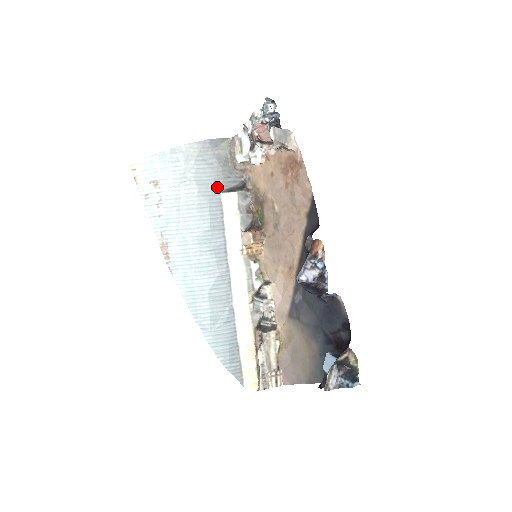
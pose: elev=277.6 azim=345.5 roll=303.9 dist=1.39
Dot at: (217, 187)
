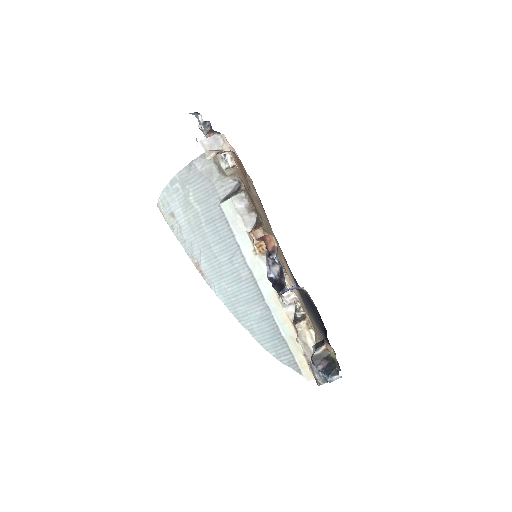
Dot at: (215, 200)
